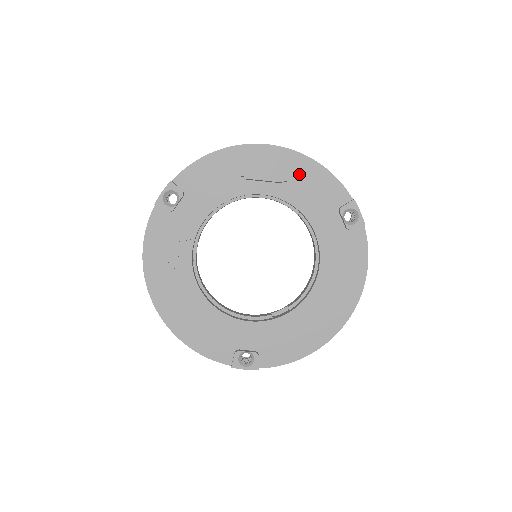
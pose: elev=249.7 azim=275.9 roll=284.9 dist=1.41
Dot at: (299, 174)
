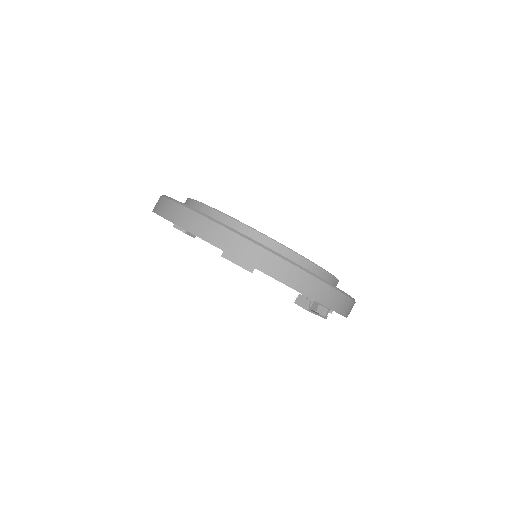
Dot at: occluded
